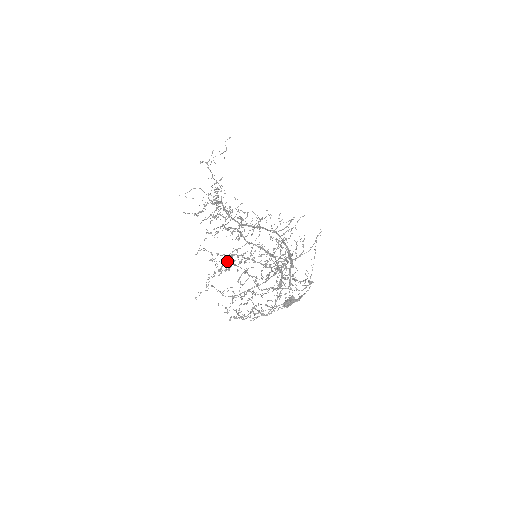
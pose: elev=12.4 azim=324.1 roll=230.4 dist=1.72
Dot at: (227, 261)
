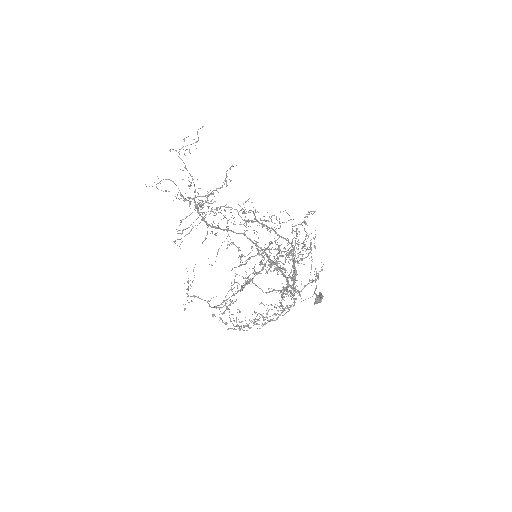
Dot at: (263, 256)
